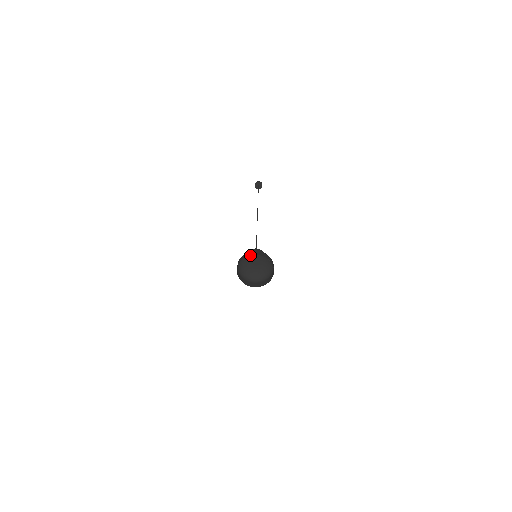
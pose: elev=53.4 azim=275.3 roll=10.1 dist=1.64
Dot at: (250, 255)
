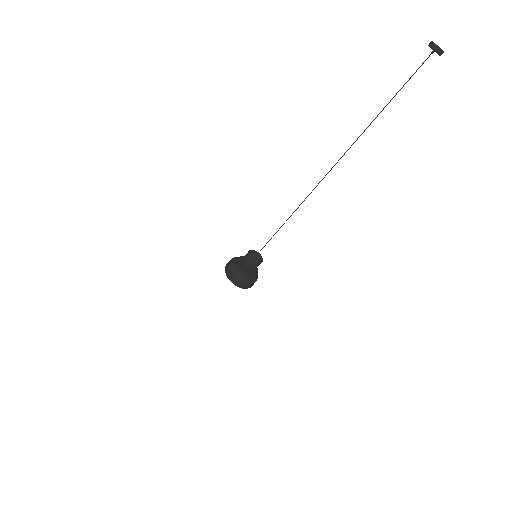
Dot at: (249, 276)
